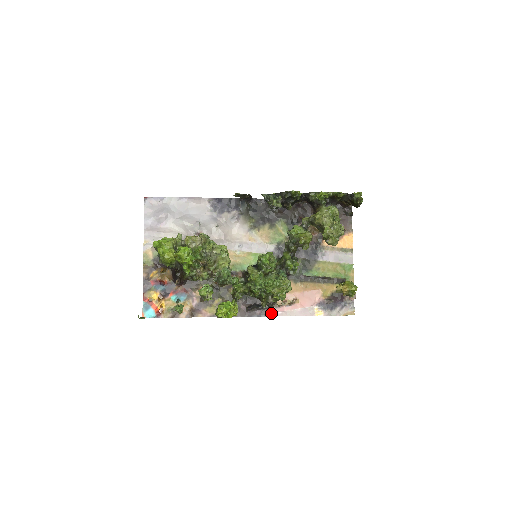
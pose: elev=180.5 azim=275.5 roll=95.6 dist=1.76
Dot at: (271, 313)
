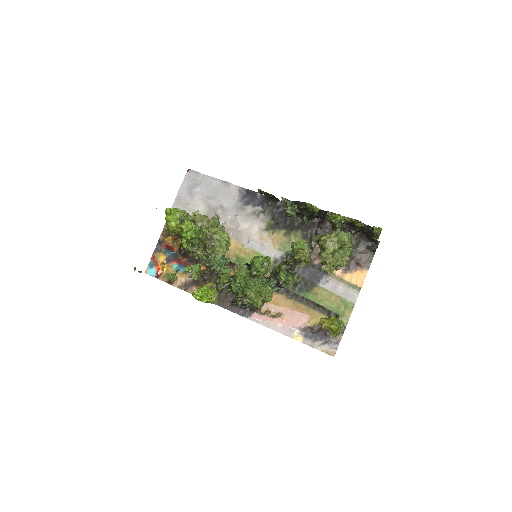
Dot at: (252, 317)
